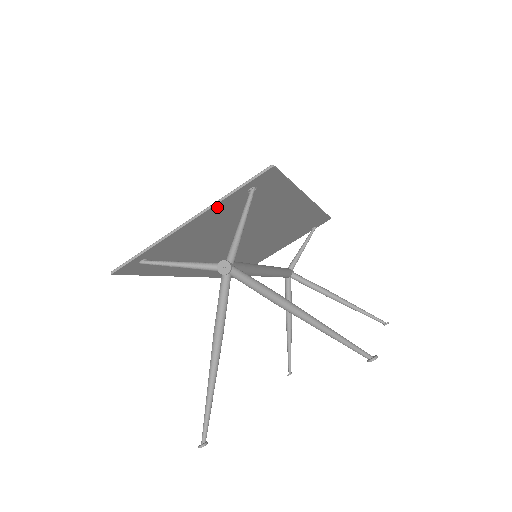
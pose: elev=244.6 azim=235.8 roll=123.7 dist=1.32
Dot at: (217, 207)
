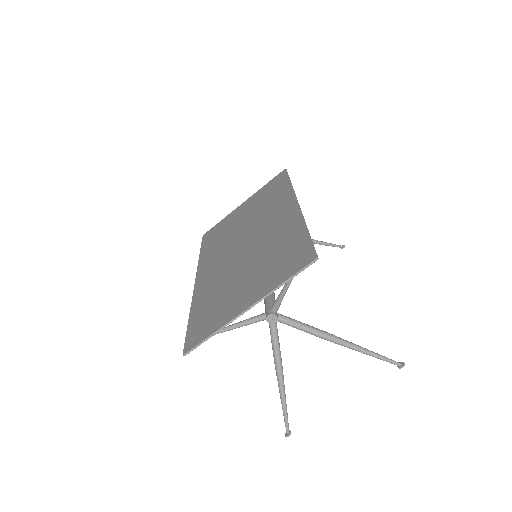
Dot at: (269, 291)
